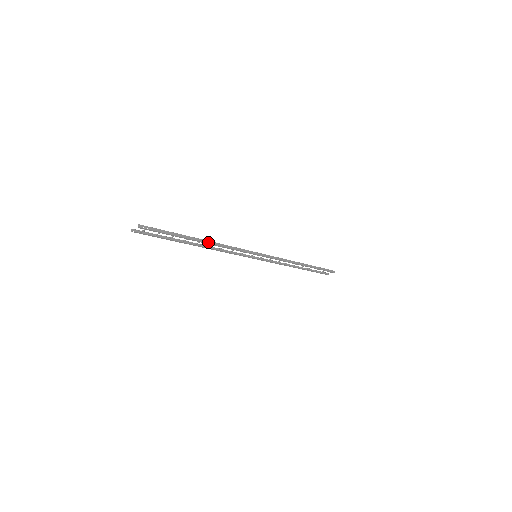
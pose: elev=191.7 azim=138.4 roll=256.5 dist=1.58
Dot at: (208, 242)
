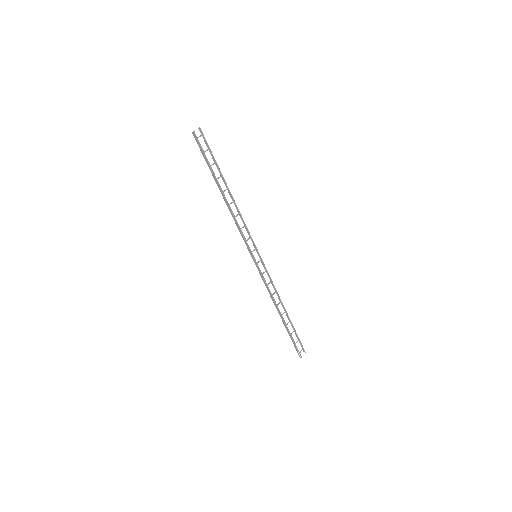
Dot at: (231, 196)
